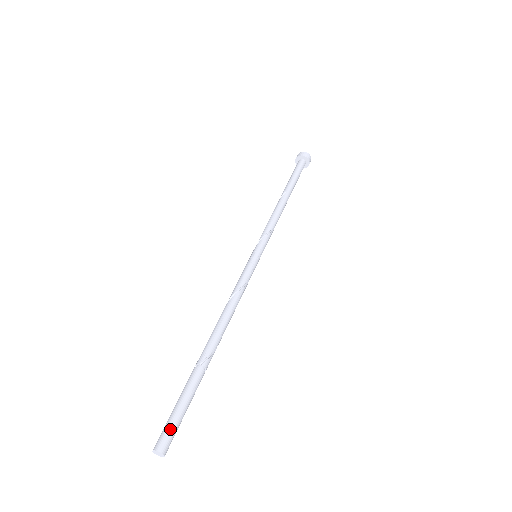
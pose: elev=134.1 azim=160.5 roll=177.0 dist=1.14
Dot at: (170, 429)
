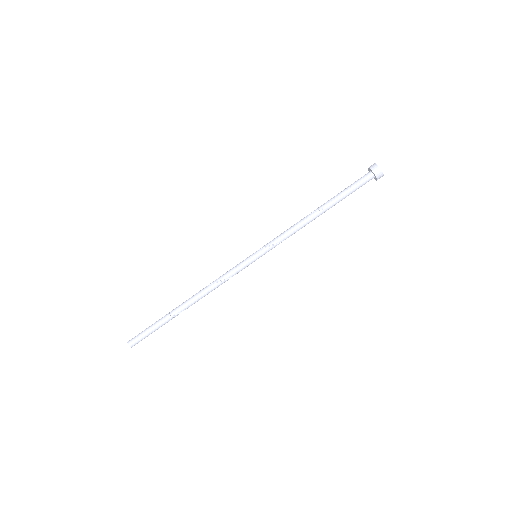
Dot at: (140, 340)
